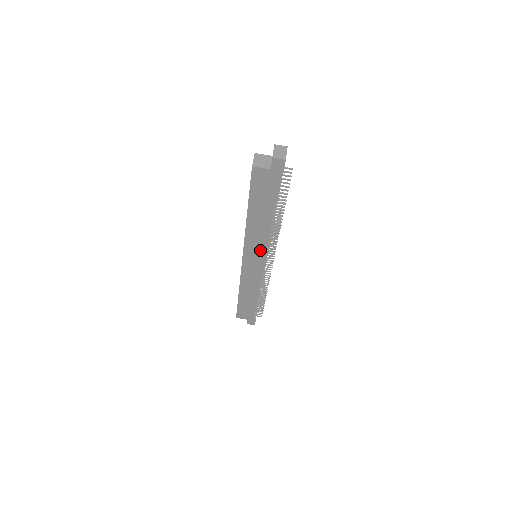
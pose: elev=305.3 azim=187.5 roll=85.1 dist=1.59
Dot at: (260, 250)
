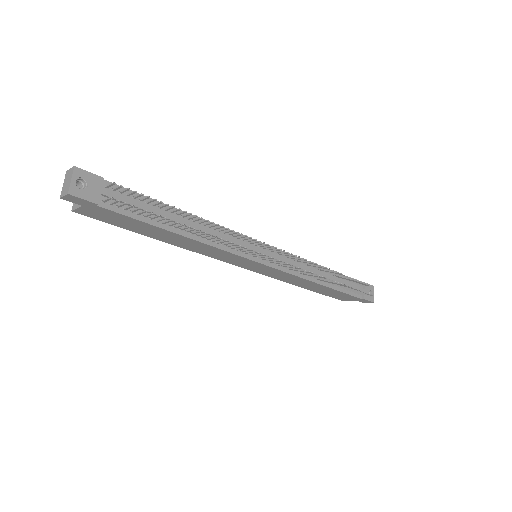
Dot at: (236, 258)
